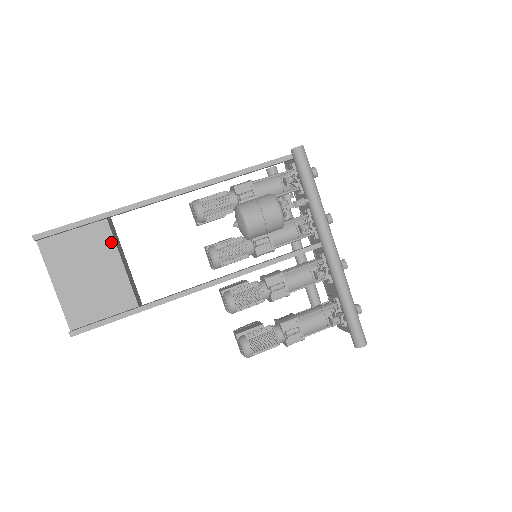
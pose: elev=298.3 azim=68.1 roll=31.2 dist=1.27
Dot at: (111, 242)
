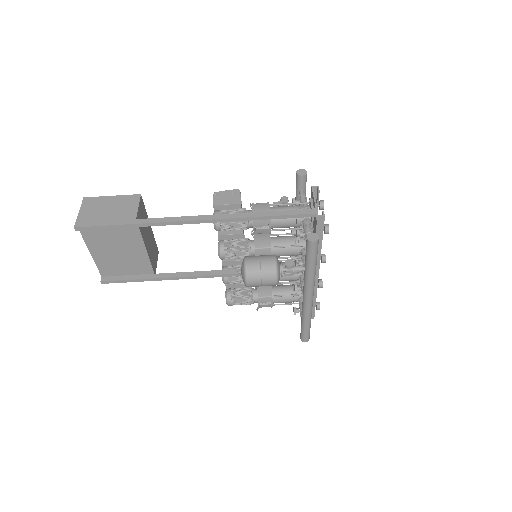
Dot at: (139, 237)
